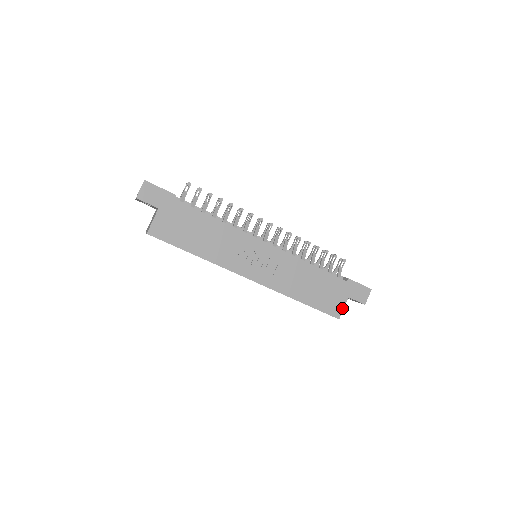
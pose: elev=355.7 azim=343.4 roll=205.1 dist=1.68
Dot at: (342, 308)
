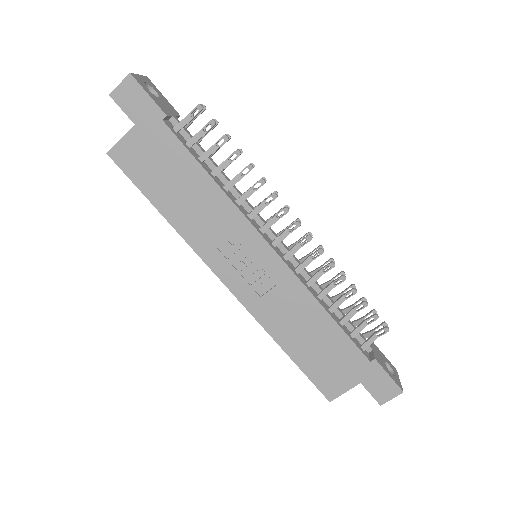
Dot at: (342, 391)
